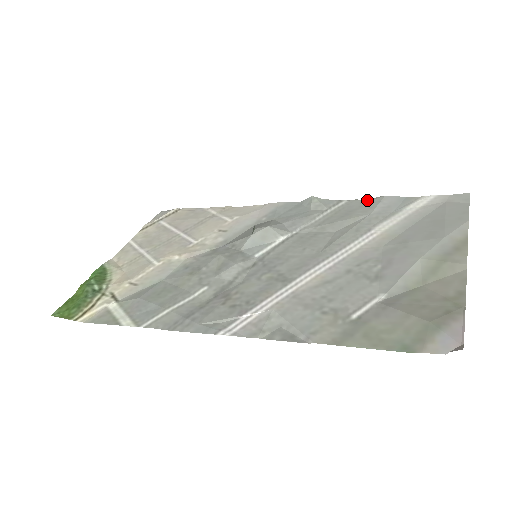
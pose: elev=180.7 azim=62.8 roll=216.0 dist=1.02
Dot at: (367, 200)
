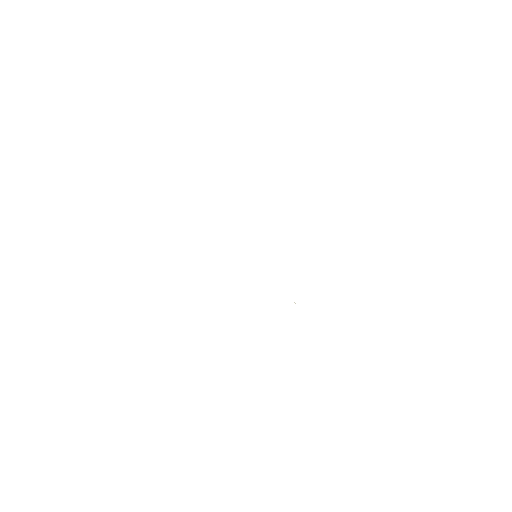
Dot at: occluded
